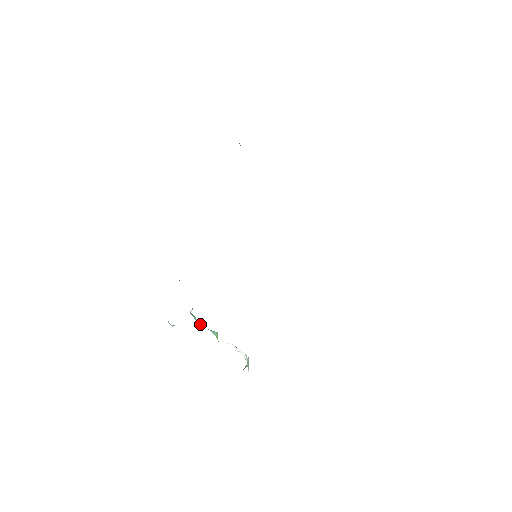
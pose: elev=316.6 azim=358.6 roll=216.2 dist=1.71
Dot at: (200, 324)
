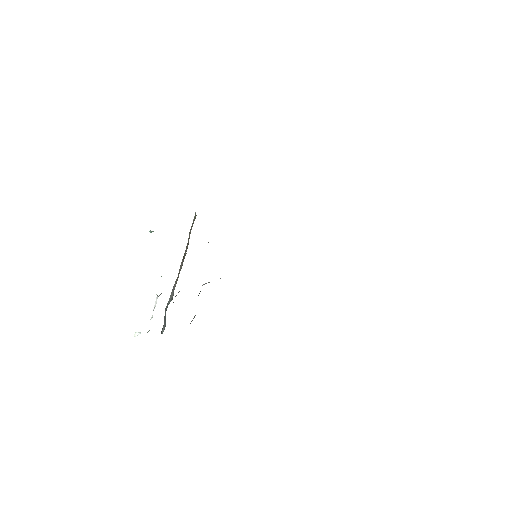
Dot at: occluded
